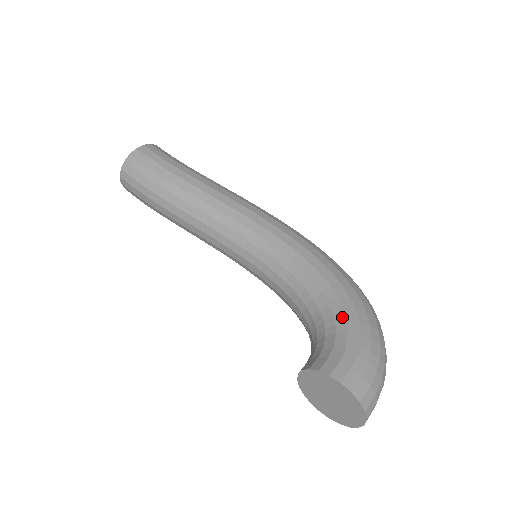
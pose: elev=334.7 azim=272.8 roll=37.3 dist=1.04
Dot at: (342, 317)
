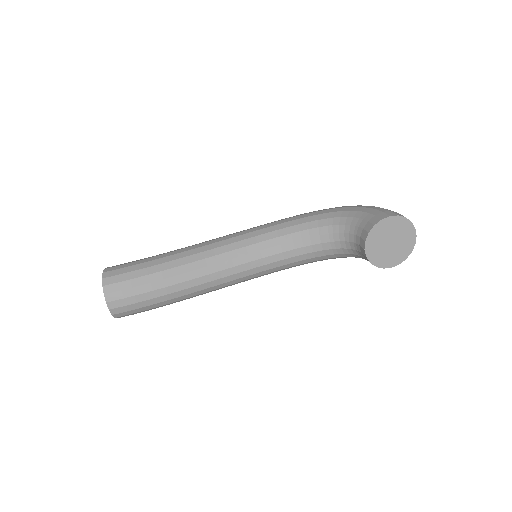
Dot at: (344, 213)
